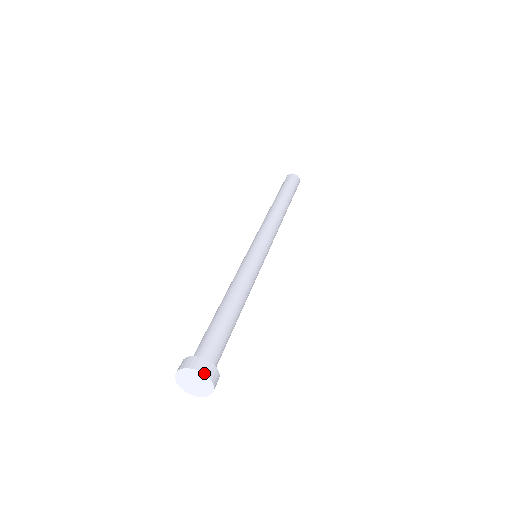
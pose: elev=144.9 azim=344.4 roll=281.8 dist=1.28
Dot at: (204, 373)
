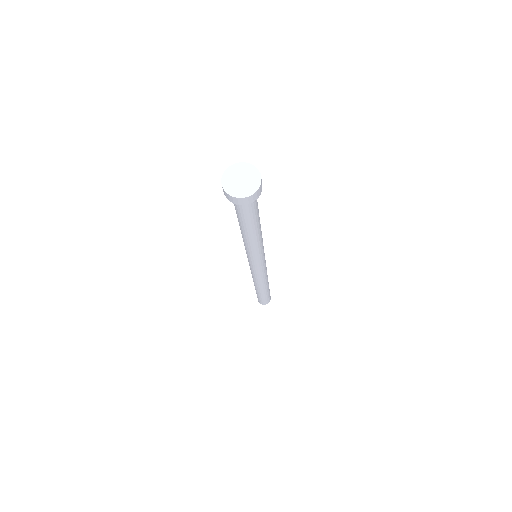
Dot at: occluded
